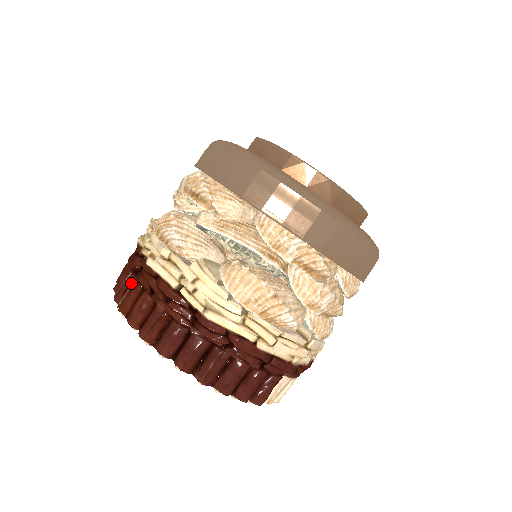
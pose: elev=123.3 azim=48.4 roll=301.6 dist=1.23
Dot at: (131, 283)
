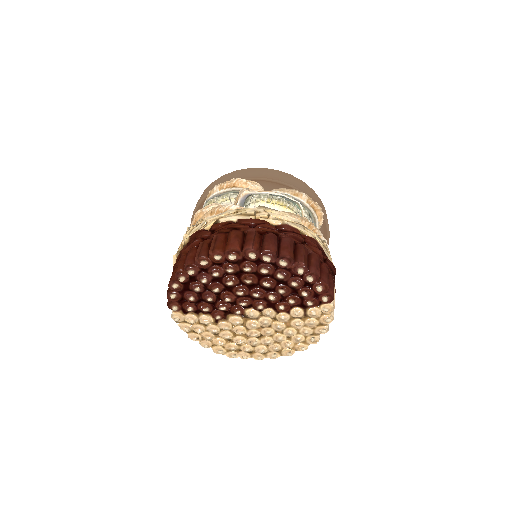
Dot at: (210, 241)
